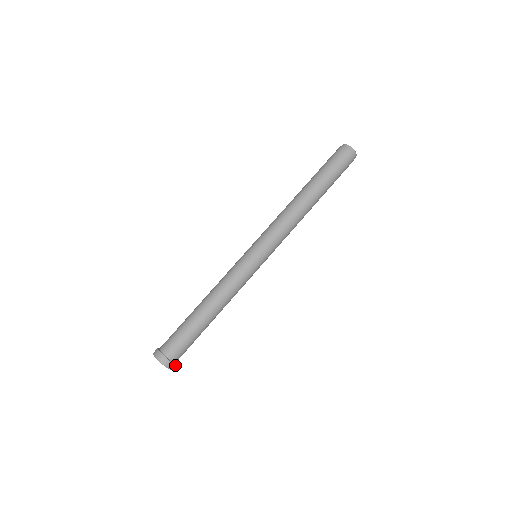
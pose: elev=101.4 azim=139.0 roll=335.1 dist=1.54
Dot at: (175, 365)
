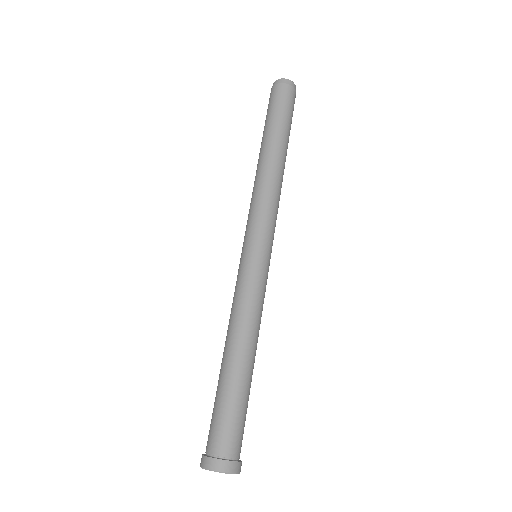
Dot at: (241, 463)
